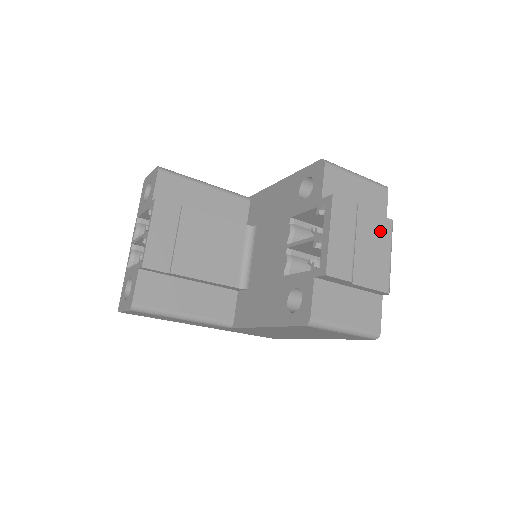
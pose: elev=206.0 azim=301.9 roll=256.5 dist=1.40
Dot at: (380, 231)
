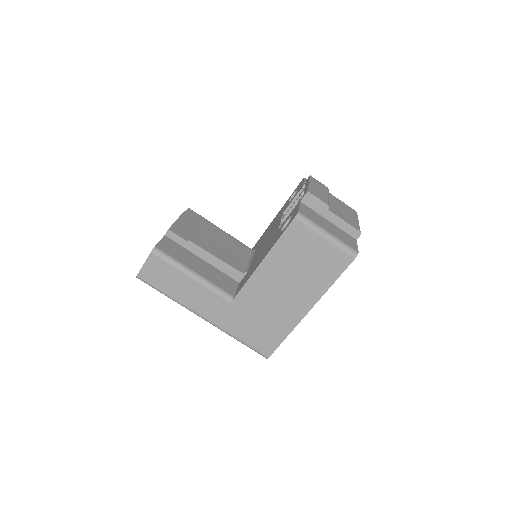
Dot at: (348, 209)
